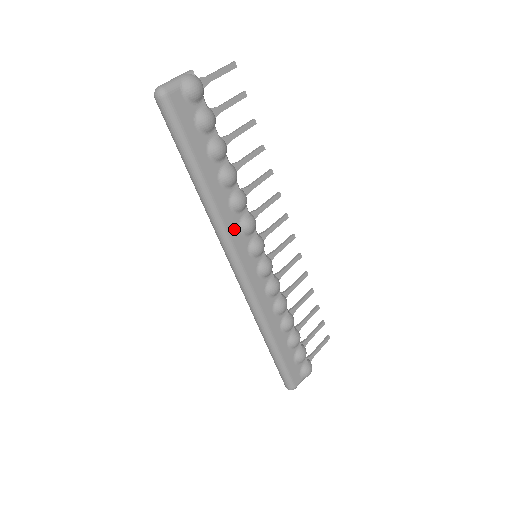
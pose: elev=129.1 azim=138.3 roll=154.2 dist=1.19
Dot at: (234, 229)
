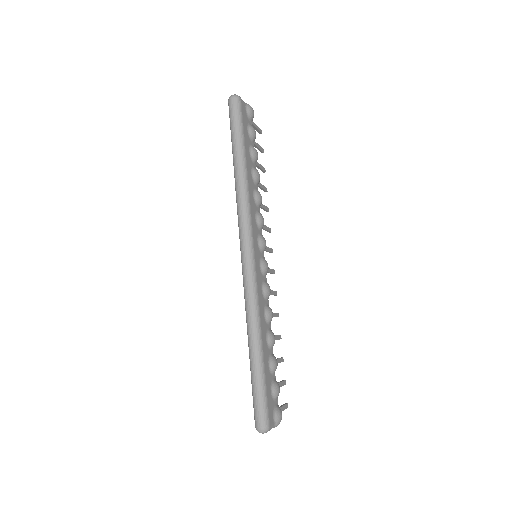
Dot at: (253, 213)
